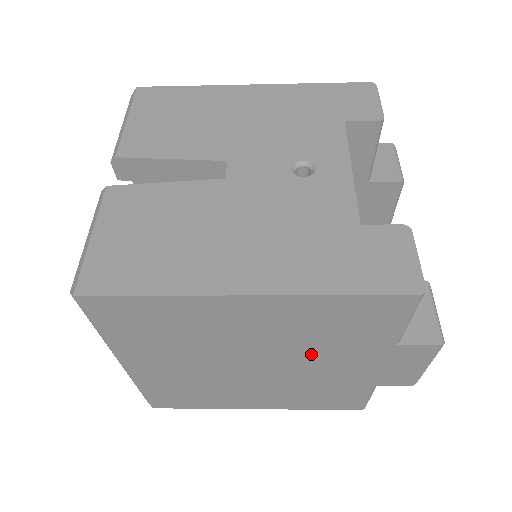
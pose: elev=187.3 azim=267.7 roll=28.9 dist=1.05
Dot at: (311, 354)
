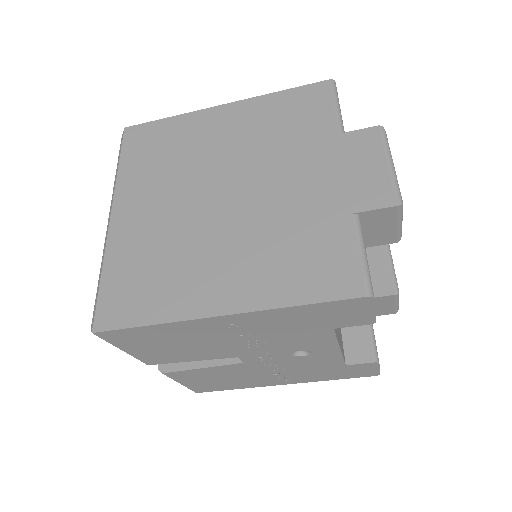
Dot at: (273, 163)
